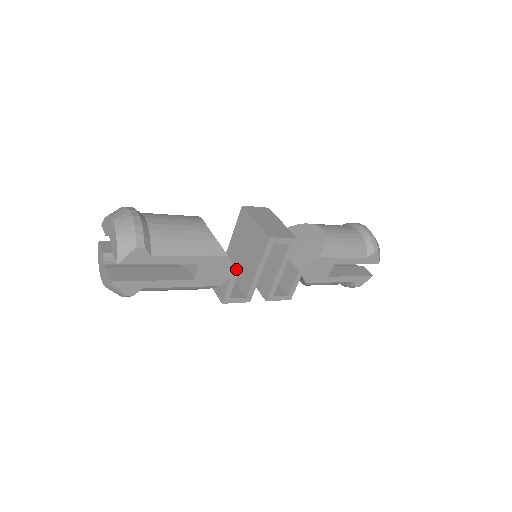
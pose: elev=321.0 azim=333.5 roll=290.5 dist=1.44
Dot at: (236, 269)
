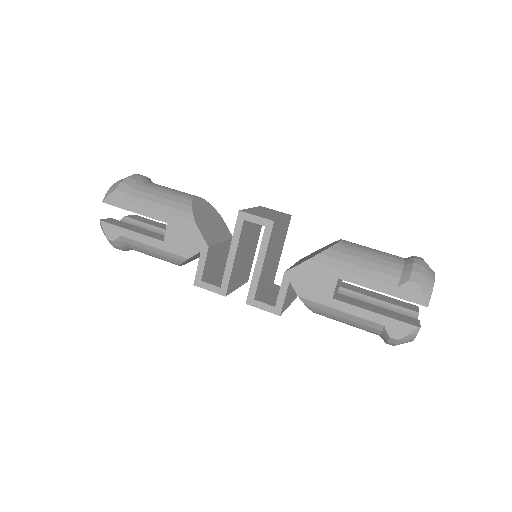
Dot at: (205, 243)
